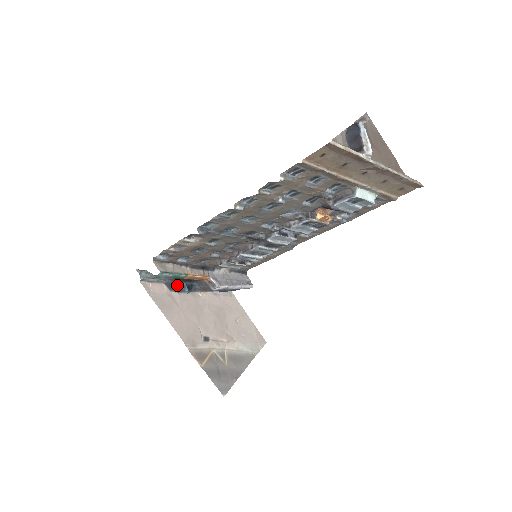
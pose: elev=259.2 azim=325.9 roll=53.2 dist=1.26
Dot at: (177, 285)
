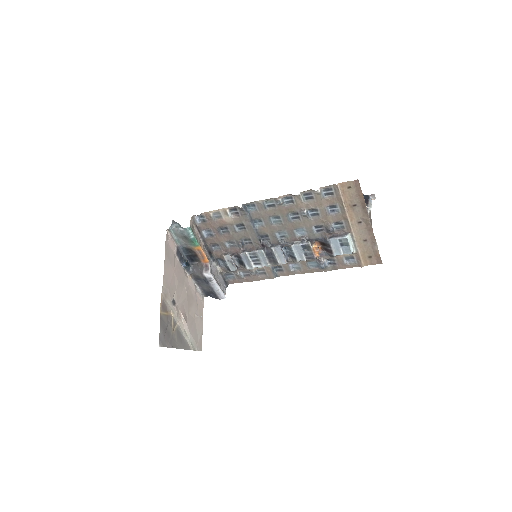
Dot at: (182, 255)
